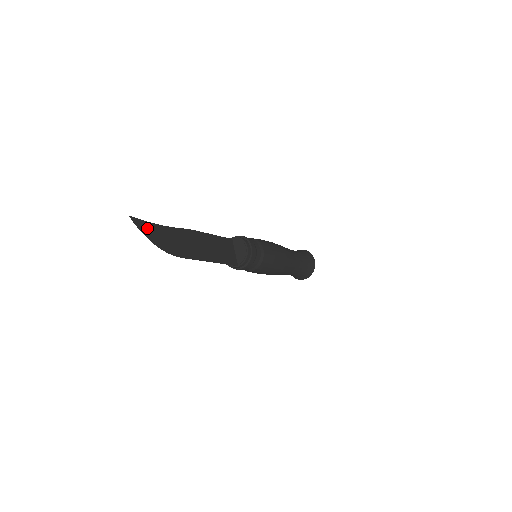
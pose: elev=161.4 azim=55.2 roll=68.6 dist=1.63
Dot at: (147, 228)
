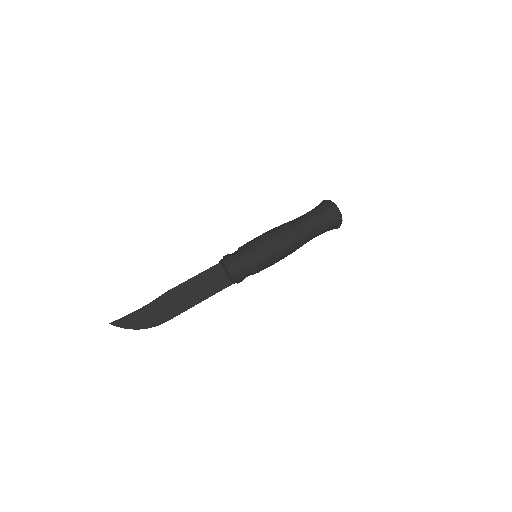
Dot at: (127, 321)
